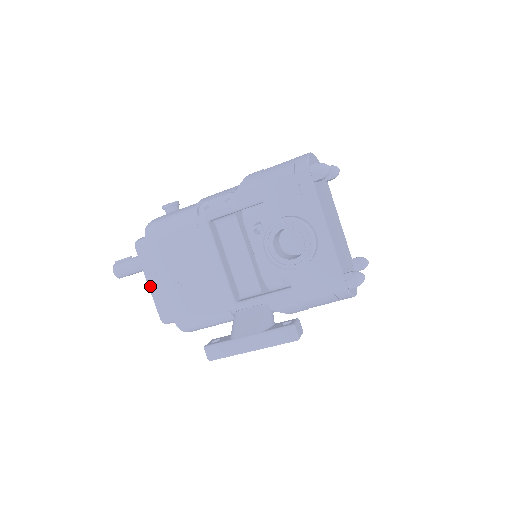
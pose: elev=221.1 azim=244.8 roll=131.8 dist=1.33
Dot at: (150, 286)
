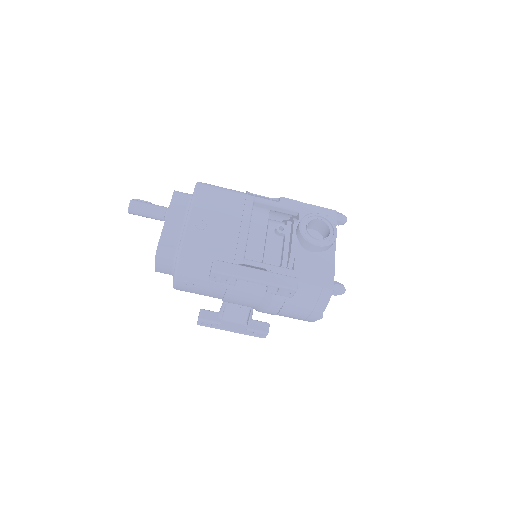
Dot at: (167, 220)
